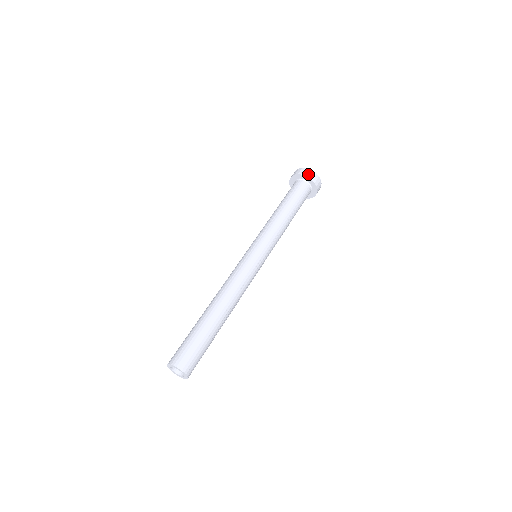
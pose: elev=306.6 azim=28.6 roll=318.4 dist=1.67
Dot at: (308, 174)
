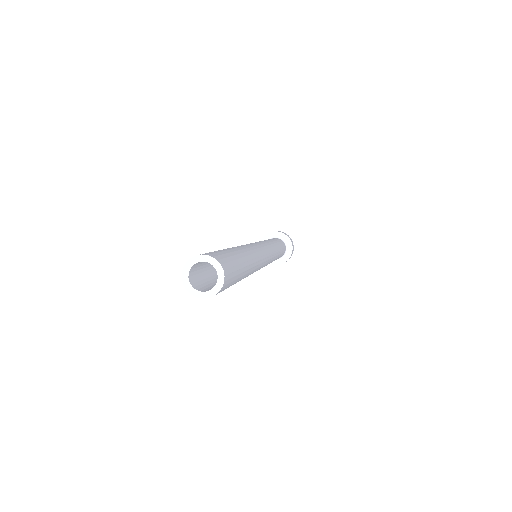
Dot at: (281, 232)
